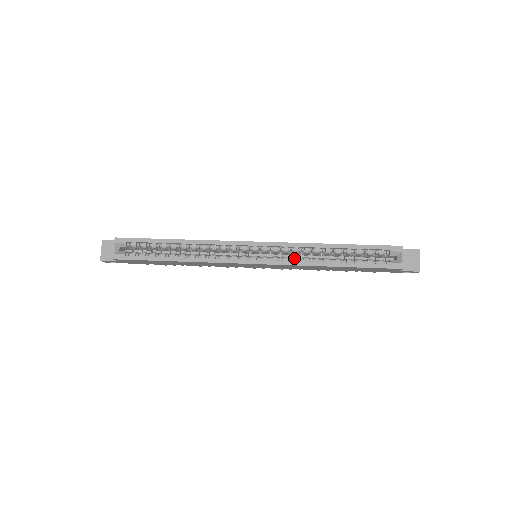
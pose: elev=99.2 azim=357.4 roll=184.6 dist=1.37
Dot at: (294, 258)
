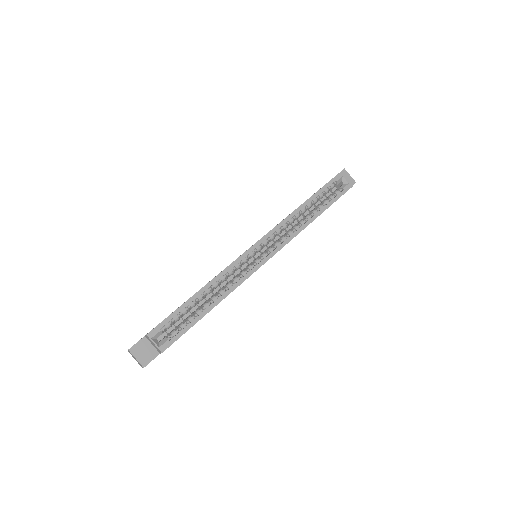
Dot at: (288, 233)
